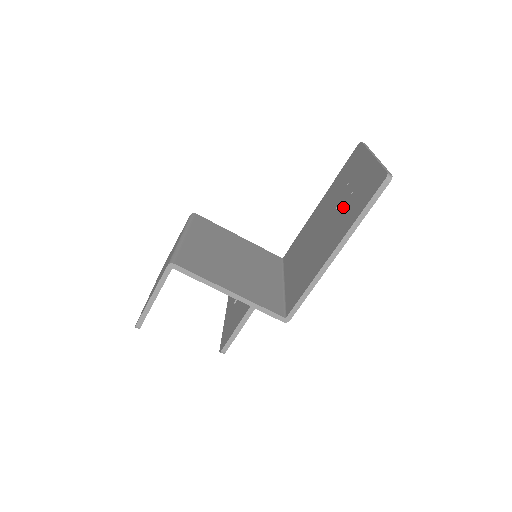
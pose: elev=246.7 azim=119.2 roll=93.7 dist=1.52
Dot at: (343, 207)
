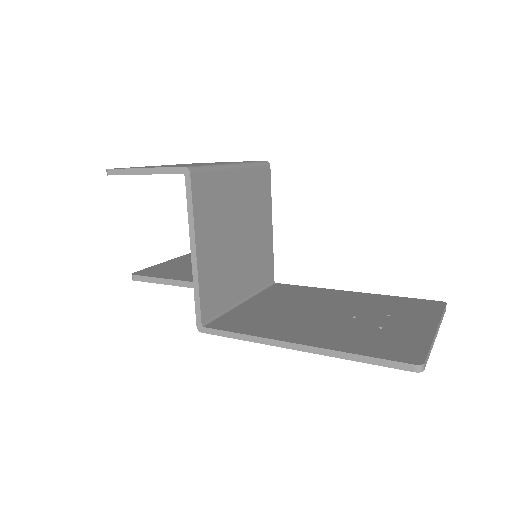
Dot at: (359, 325)
